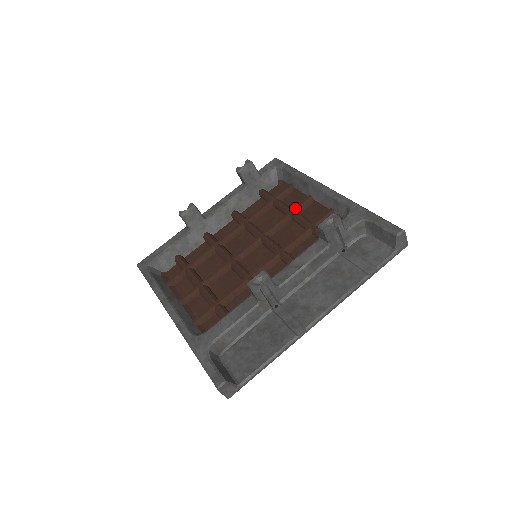
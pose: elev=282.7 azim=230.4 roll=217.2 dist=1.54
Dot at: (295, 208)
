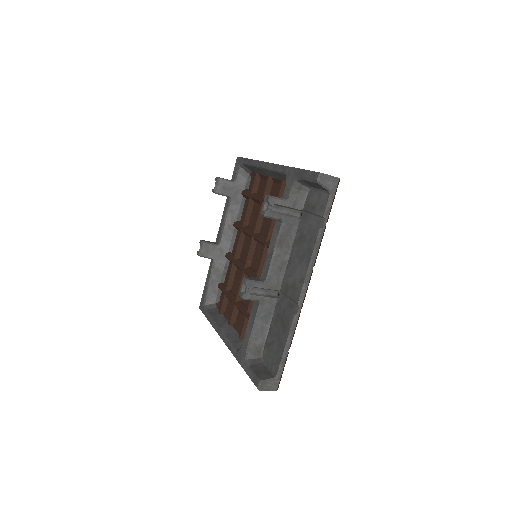
Dot at: (263, 195)
